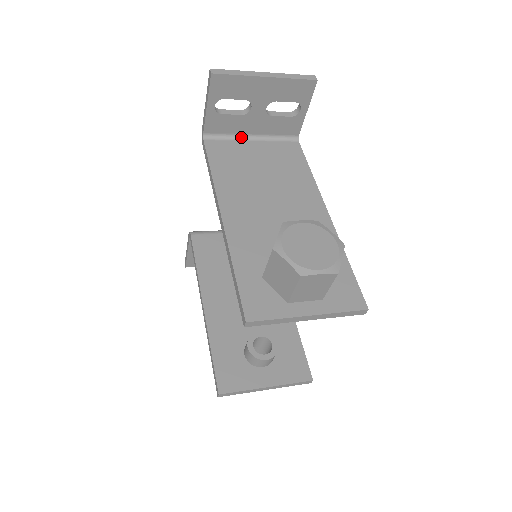
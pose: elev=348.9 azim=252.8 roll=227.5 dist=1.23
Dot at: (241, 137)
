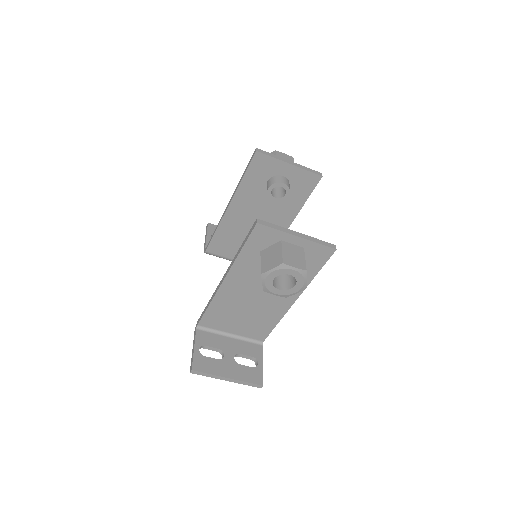
Dot at: occluded
